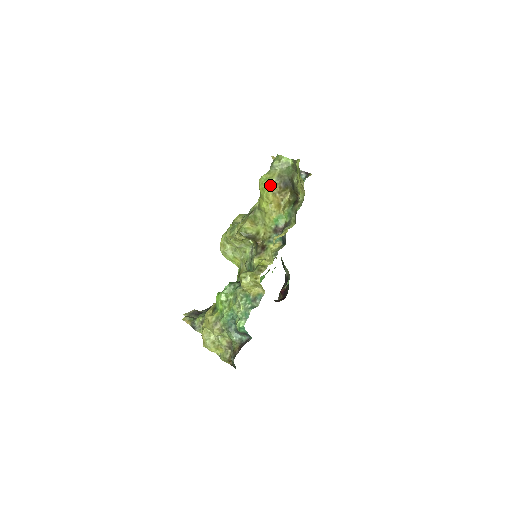
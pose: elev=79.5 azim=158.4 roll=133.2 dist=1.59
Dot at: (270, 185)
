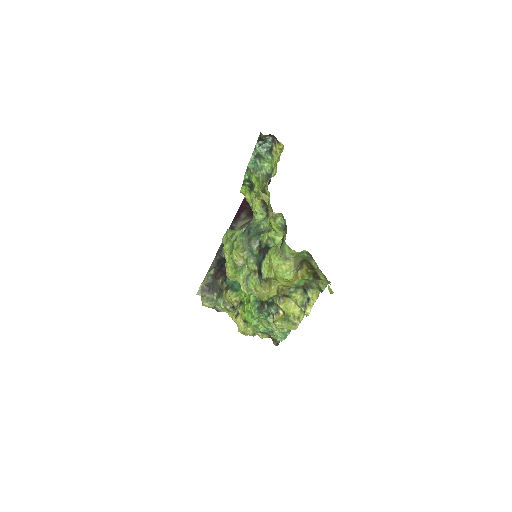
Dot at: (290, 279)
